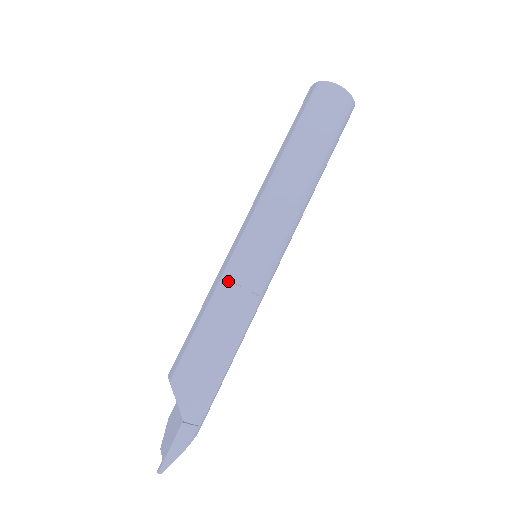
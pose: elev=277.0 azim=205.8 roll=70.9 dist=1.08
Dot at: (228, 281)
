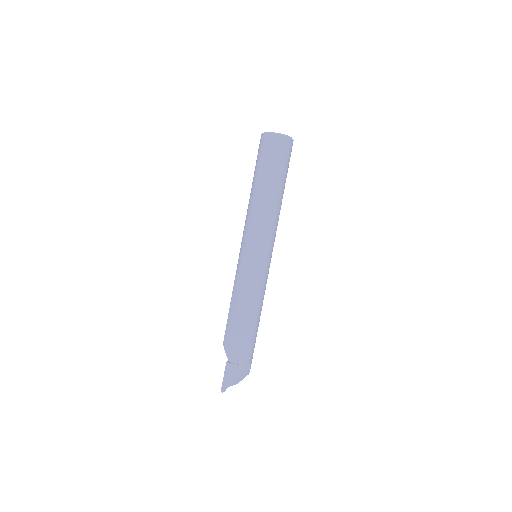
Dot at: (236, 275)
